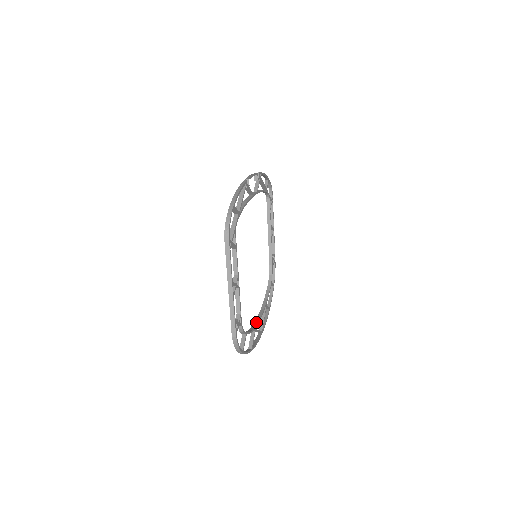
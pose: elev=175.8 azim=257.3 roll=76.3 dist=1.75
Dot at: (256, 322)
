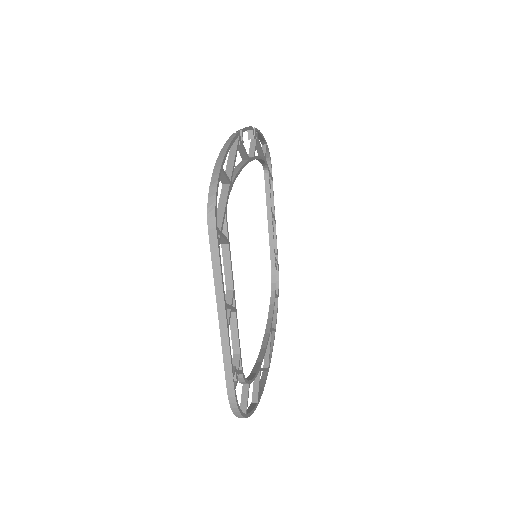
Dot at: (260, 357)
